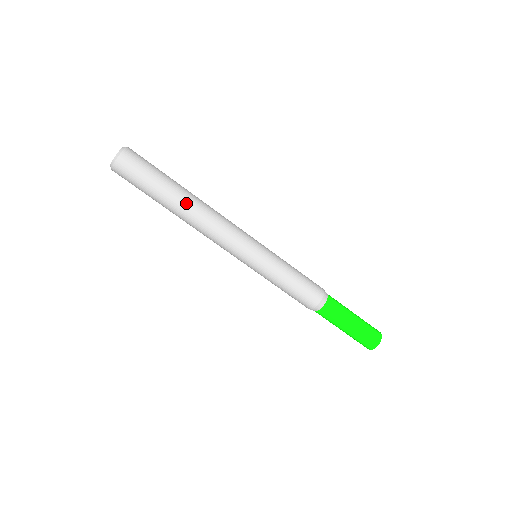
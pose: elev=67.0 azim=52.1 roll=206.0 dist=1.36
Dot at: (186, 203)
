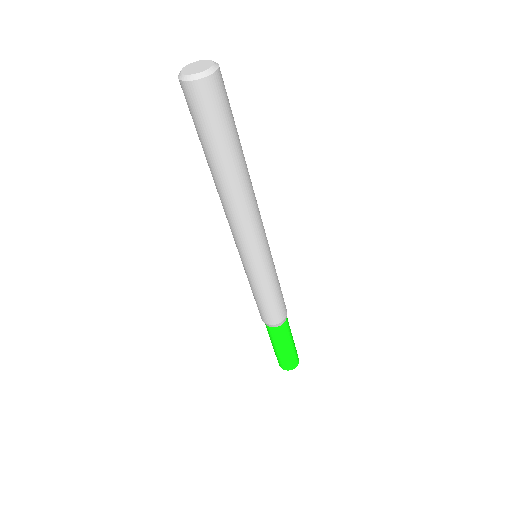
Dot at: (223, 181)
